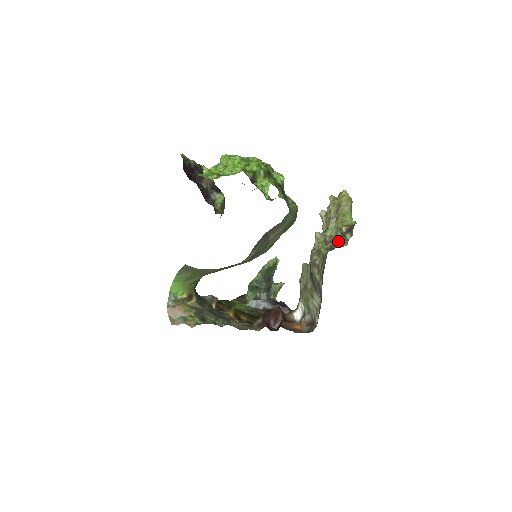
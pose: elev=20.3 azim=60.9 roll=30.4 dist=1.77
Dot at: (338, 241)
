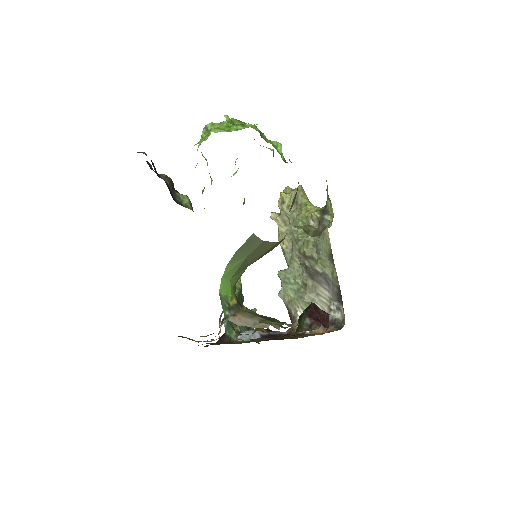
Dot at: (318, 227)
